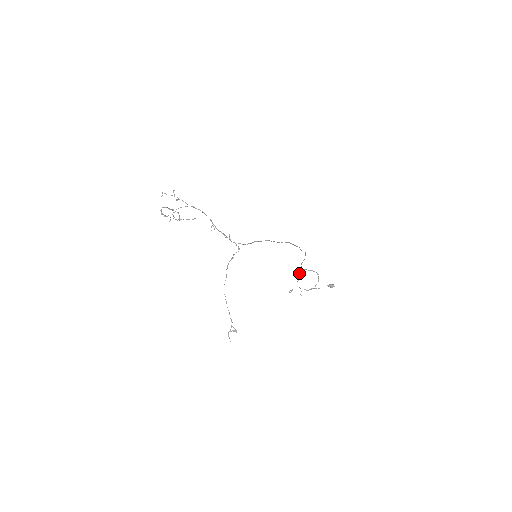
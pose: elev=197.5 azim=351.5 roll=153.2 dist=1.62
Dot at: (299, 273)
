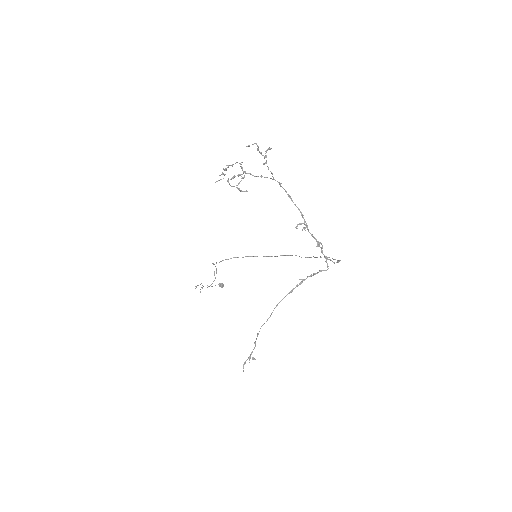
Dot at: (216, 268)
